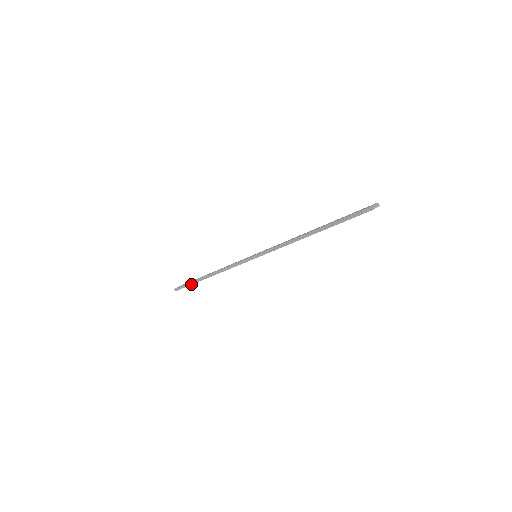
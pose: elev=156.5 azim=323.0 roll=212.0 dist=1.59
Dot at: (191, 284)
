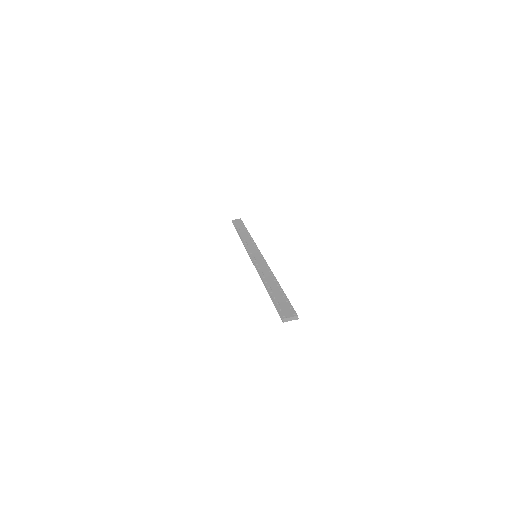
Dot at: occluded
